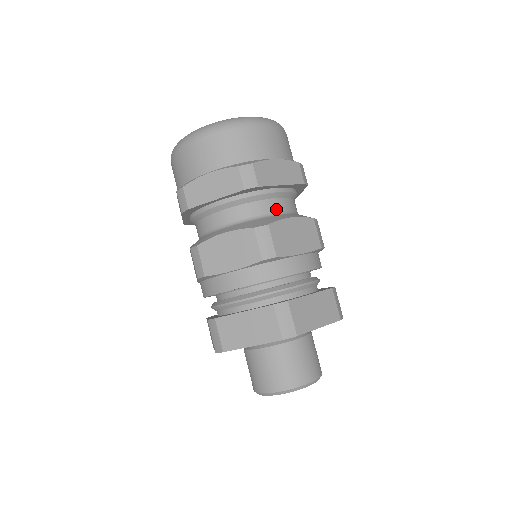
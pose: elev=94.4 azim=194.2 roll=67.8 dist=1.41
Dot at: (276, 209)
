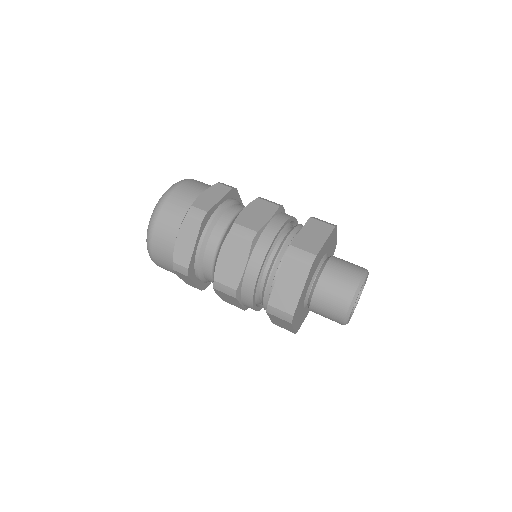
Dot at: occluded
